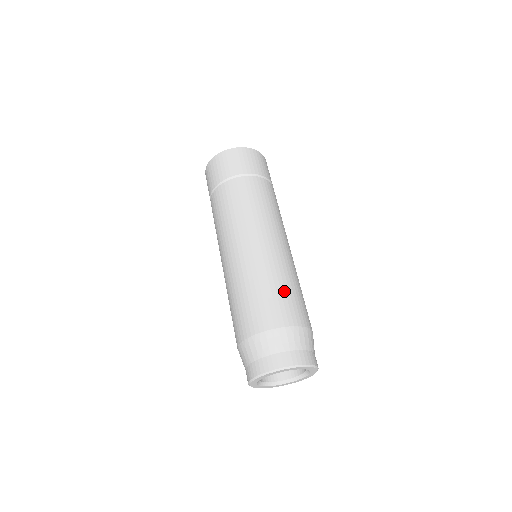
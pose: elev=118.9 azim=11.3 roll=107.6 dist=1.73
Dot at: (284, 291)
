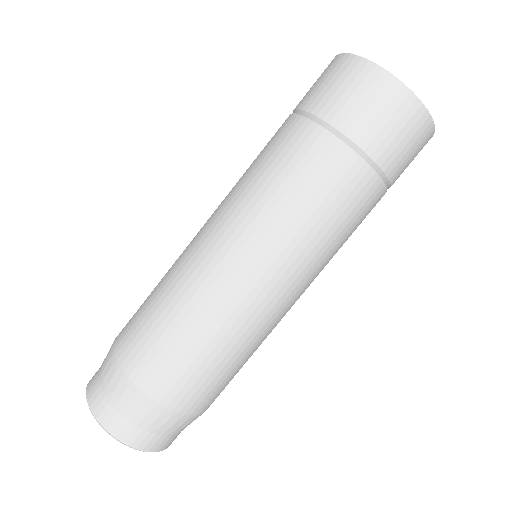
Dot at: occluded
